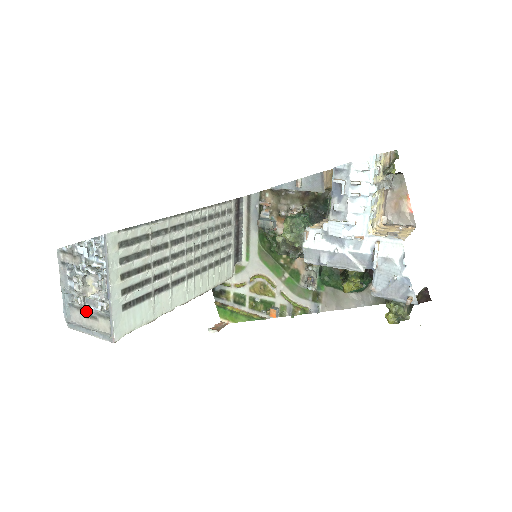
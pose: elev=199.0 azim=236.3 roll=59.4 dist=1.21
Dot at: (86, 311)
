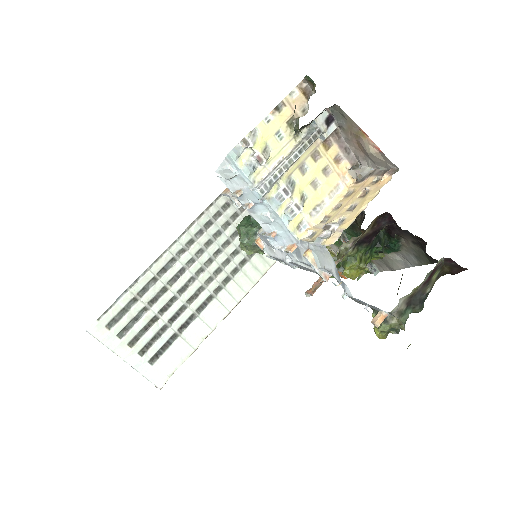
Dot at: occluded
